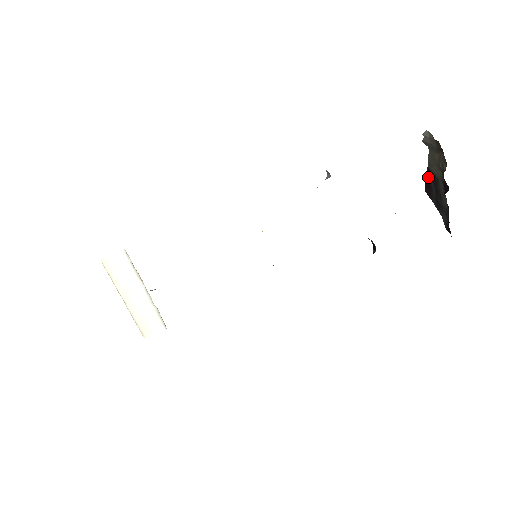
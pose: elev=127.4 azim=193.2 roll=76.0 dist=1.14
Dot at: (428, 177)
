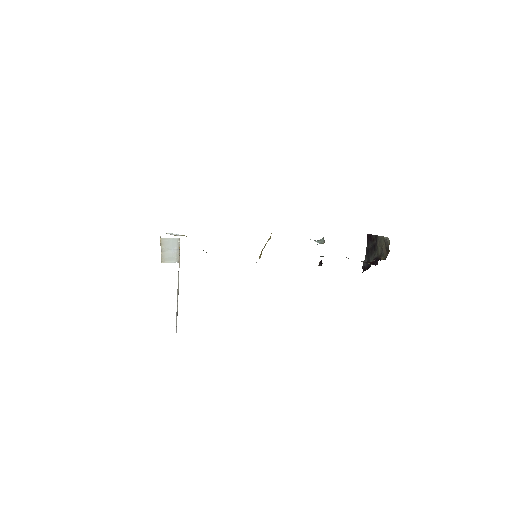
Dot at: (374, 237)
